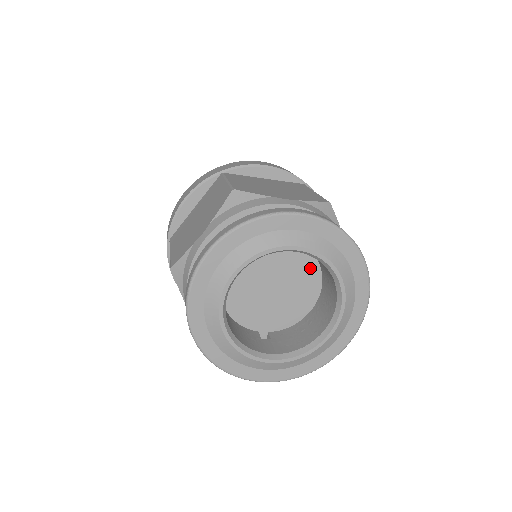
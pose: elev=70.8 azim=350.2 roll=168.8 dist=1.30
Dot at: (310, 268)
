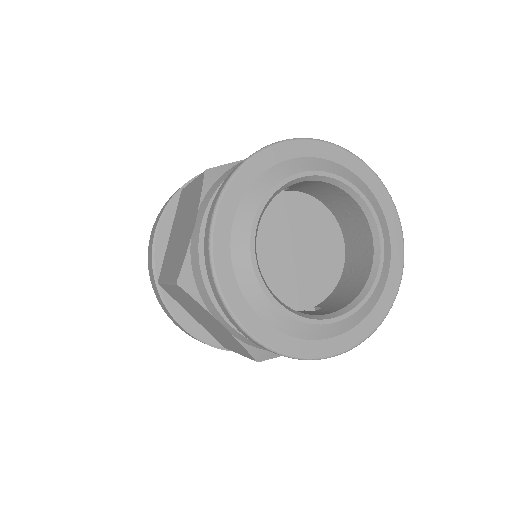
Dot at: (321, 216)
